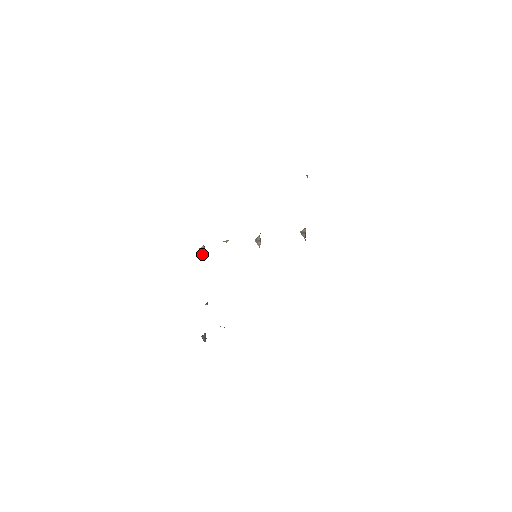
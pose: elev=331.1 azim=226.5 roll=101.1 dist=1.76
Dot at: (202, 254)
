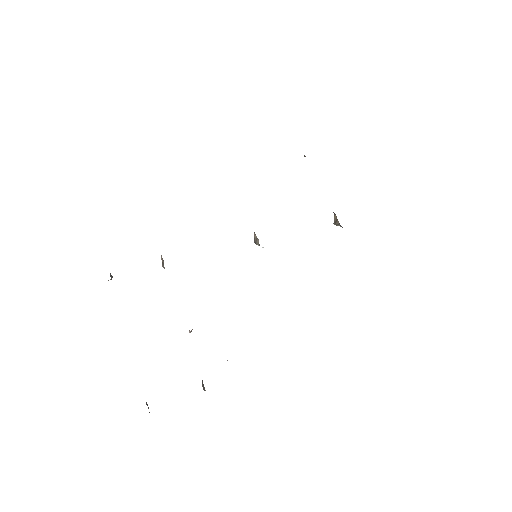
Dot at: (163, 266)
